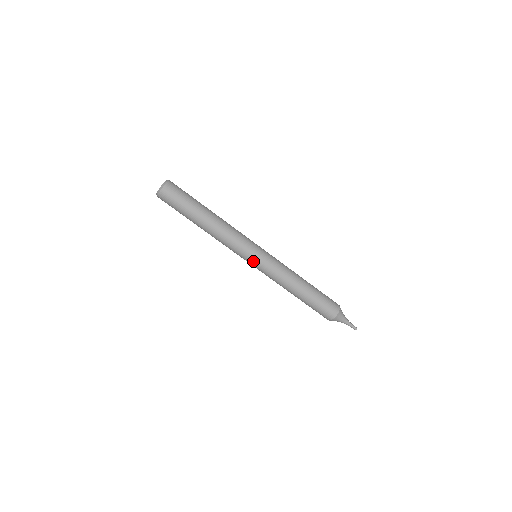
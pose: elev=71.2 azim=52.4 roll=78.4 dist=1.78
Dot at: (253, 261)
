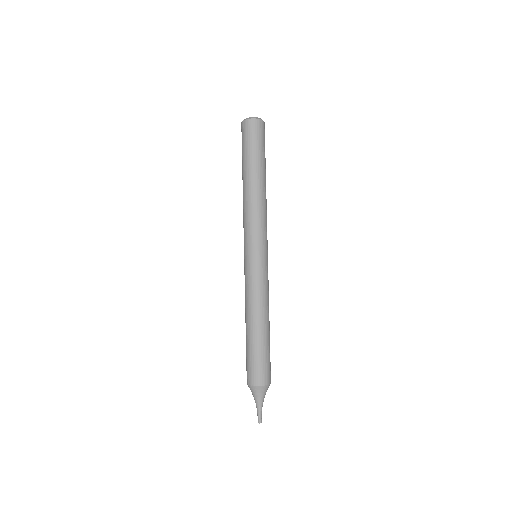
Dot at: (259, 254)
